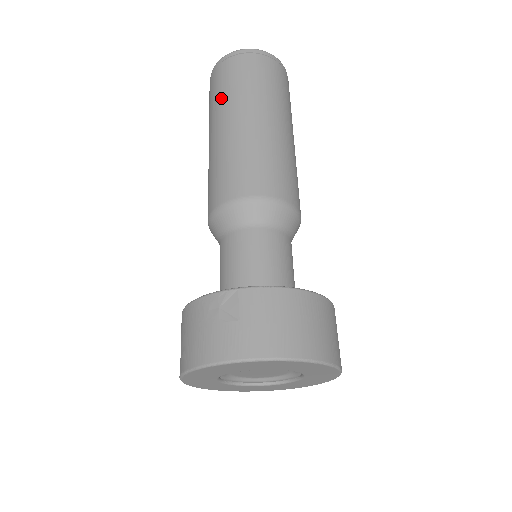
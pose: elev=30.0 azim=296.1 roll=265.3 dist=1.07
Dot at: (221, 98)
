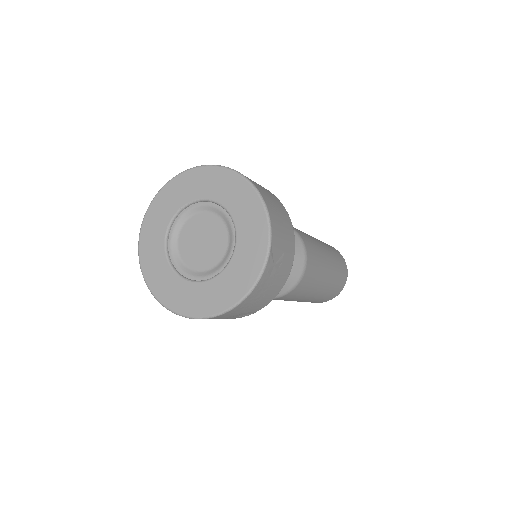
Dot at: occluded
